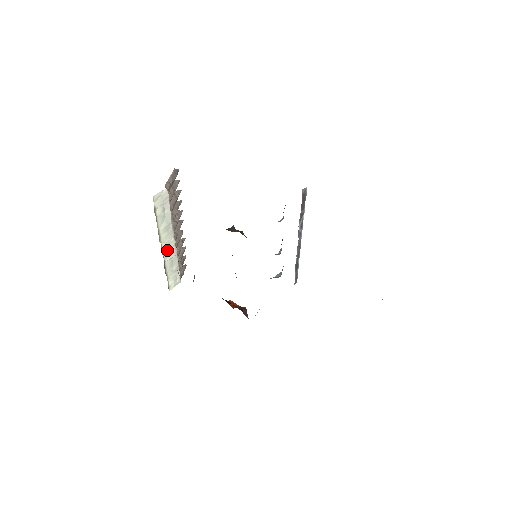
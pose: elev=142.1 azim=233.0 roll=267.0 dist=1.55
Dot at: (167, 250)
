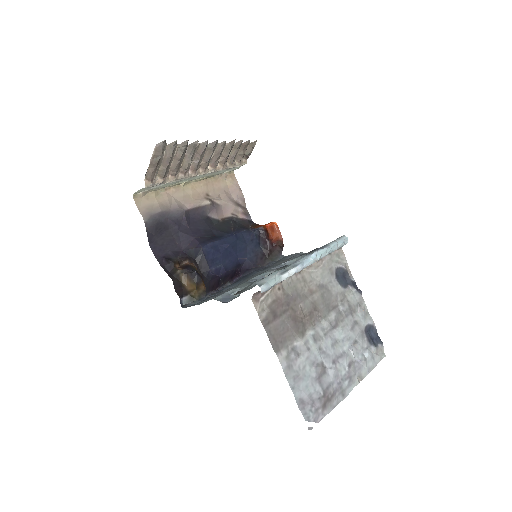
Dot at: (199, 177)
